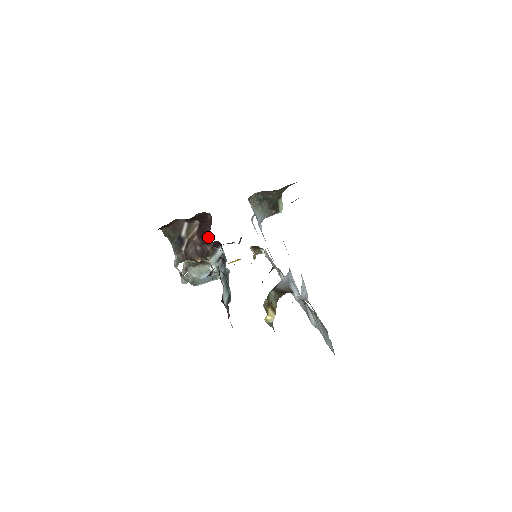
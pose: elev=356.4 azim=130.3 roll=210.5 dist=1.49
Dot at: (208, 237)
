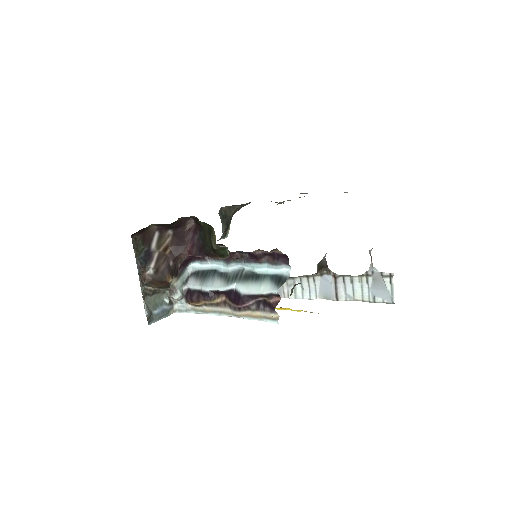
Dot at: (193, 244)
